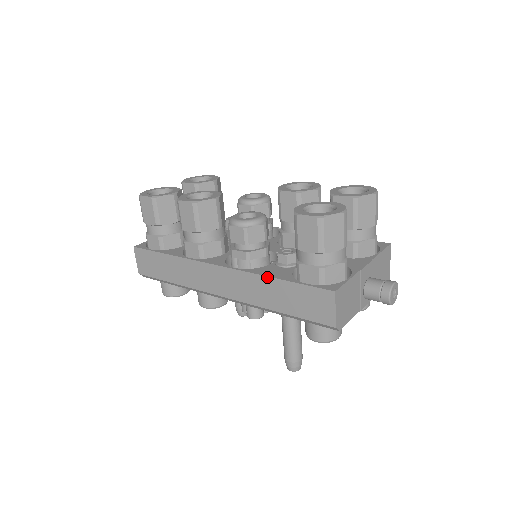
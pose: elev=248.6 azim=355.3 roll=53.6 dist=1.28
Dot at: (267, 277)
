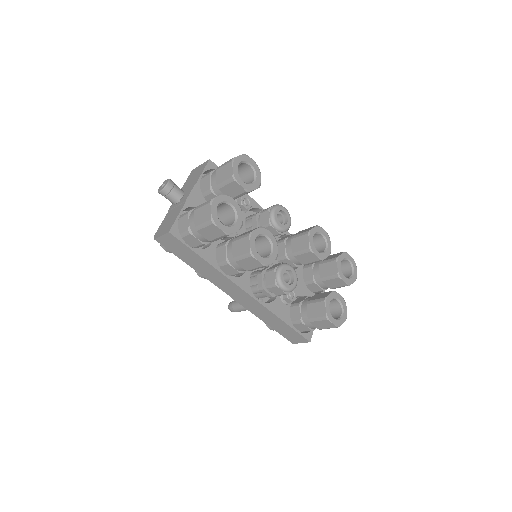
Dot at: (278, 317)
